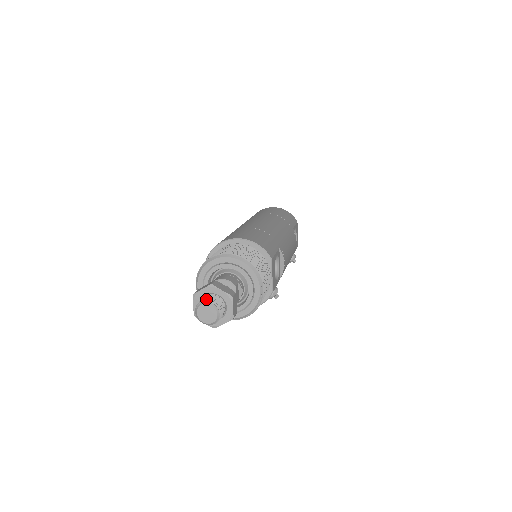
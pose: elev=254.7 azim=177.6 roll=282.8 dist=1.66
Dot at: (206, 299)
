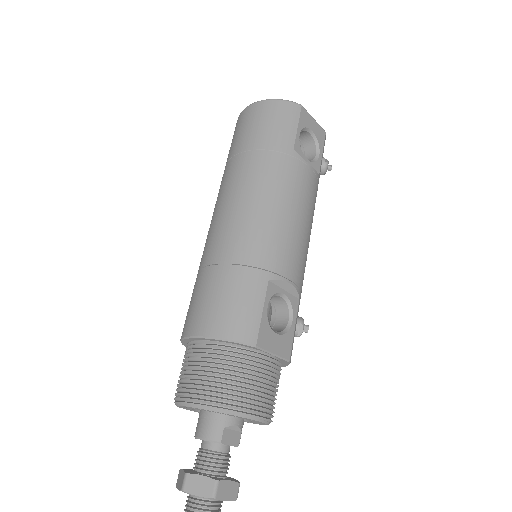
Dot at: out of frame
